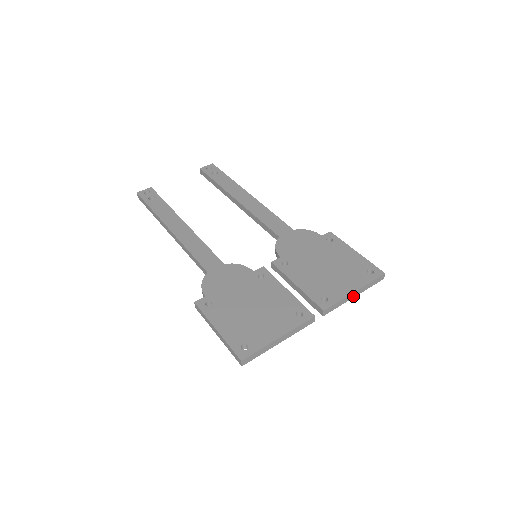
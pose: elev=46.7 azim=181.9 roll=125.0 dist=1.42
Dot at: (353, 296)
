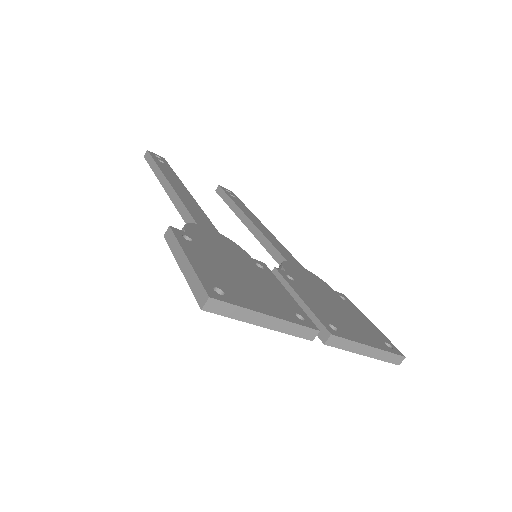
Dot at: (364, 352)
